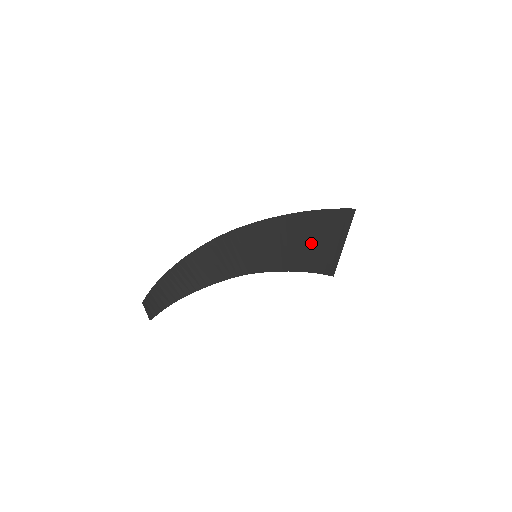
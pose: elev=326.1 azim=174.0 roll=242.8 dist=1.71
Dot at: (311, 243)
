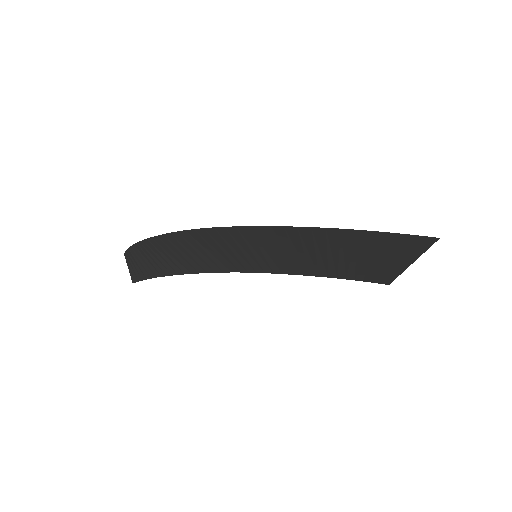
Dot at: (348, 257)
